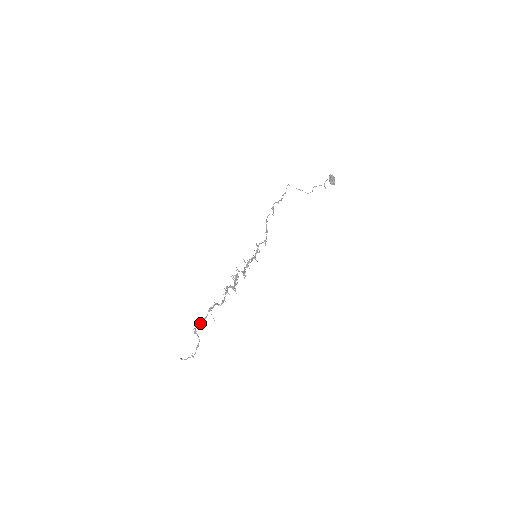
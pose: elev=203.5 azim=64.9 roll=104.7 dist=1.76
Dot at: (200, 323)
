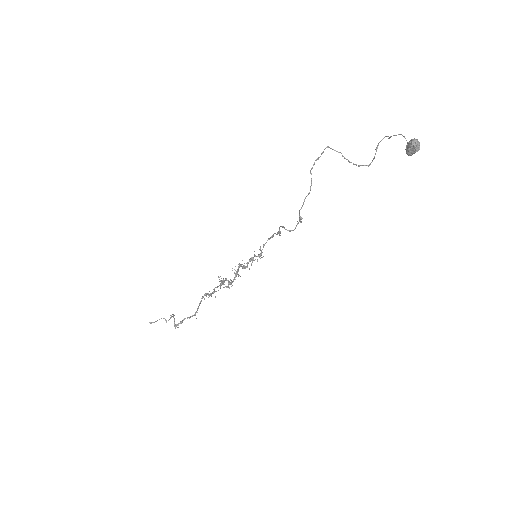
Dot at: occluded
